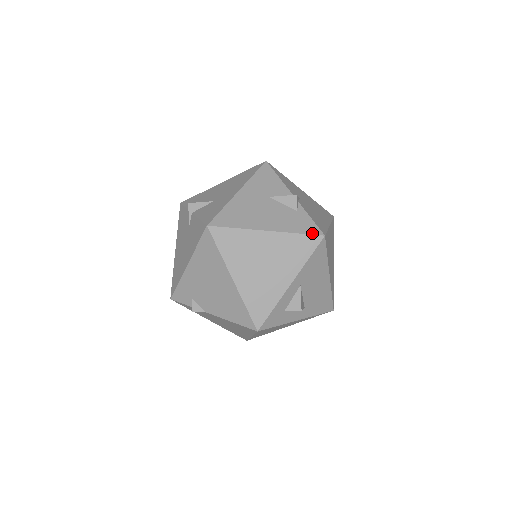
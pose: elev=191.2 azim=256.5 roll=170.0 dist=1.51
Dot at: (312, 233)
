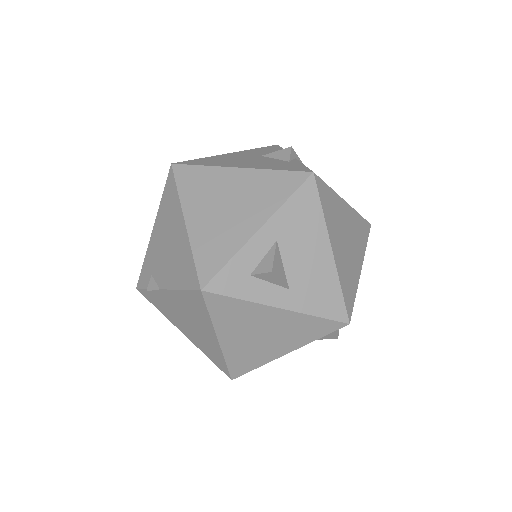
Dot at: (297, 170)
